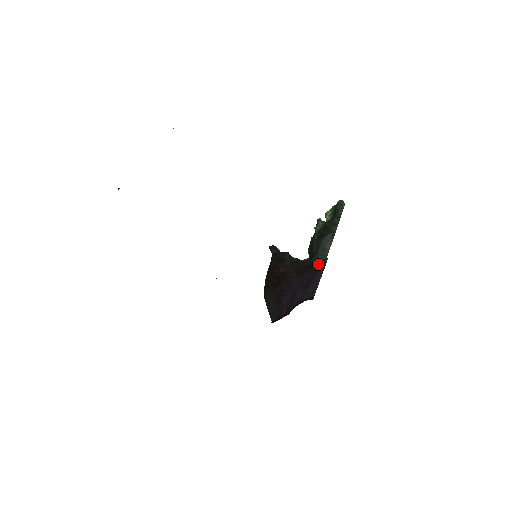
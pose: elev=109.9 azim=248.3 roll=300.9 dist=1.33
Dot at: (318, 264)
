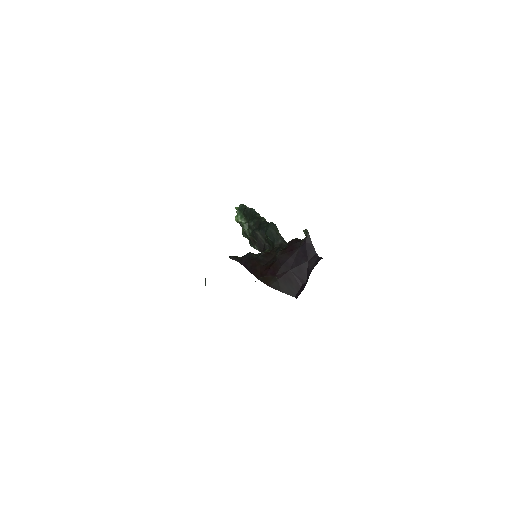
Dot at: (295, 240)
